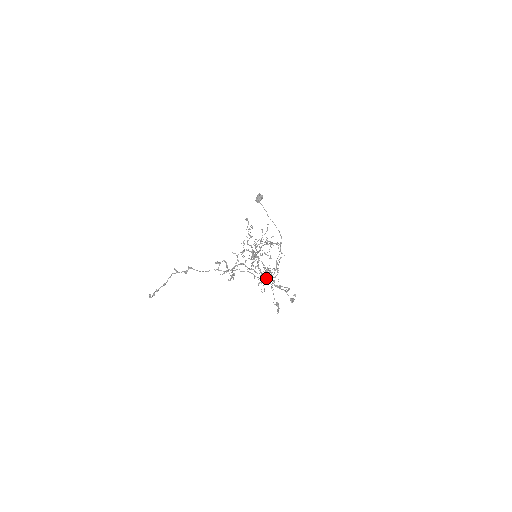
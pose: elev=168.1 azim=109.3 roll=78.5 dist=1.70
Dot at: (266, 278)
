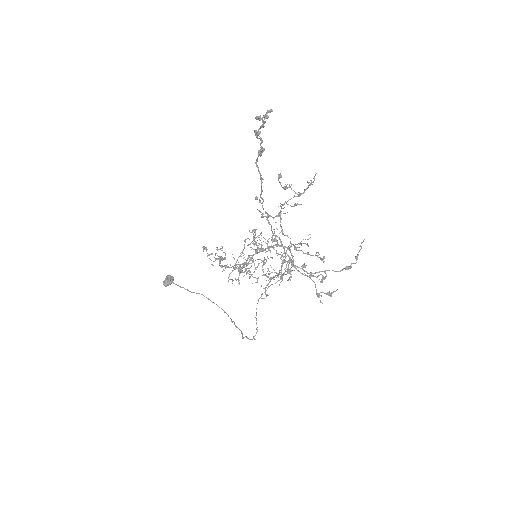
Dot at: occluded
